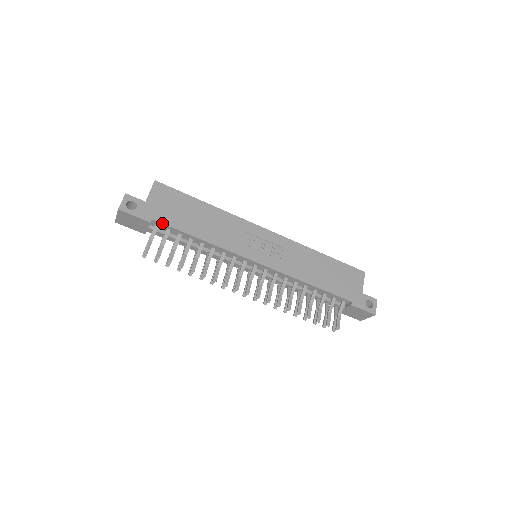
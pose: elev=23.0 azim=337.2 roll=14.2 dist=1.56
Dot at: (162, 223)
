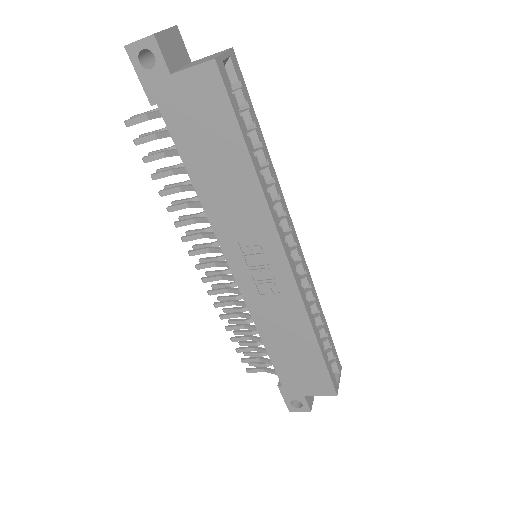
Dot at: (165, 122)
